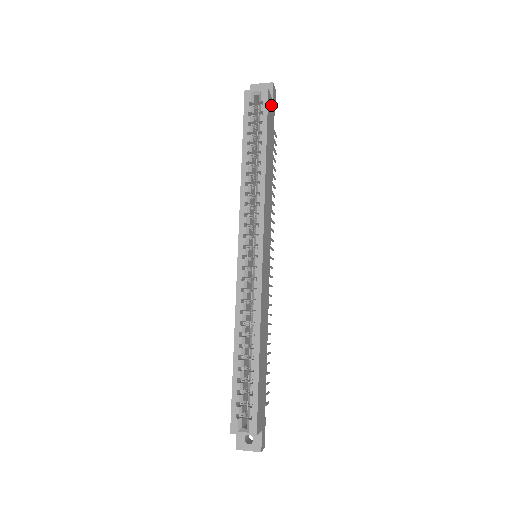
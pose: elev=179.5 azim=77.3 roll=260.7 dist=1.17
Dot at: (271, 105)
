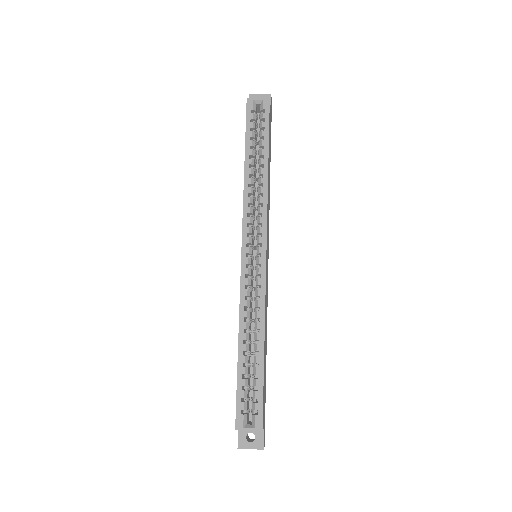
Dot at: (270, 114)
